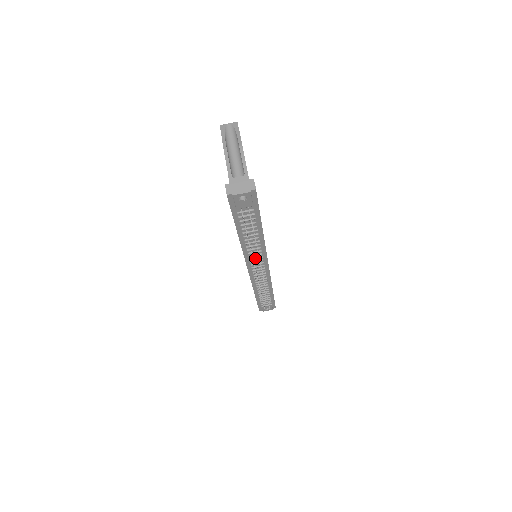
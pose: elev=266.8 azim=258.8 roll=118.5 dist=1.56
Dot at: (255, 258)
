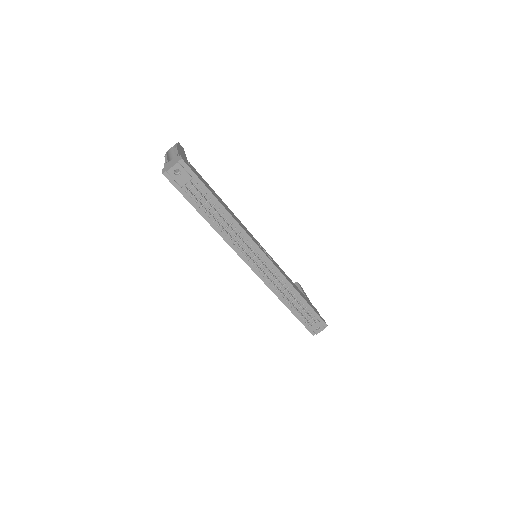
Dot at: (245, 249)
